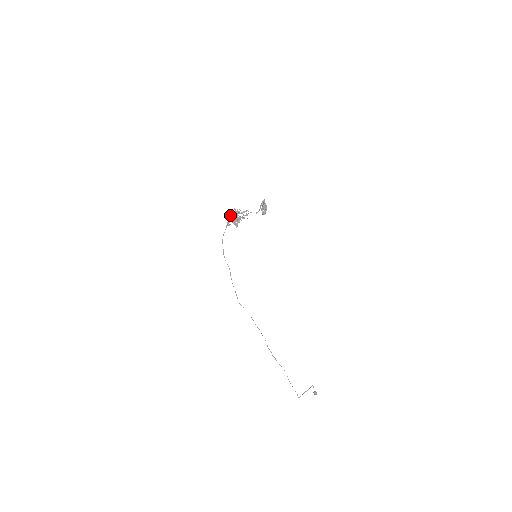
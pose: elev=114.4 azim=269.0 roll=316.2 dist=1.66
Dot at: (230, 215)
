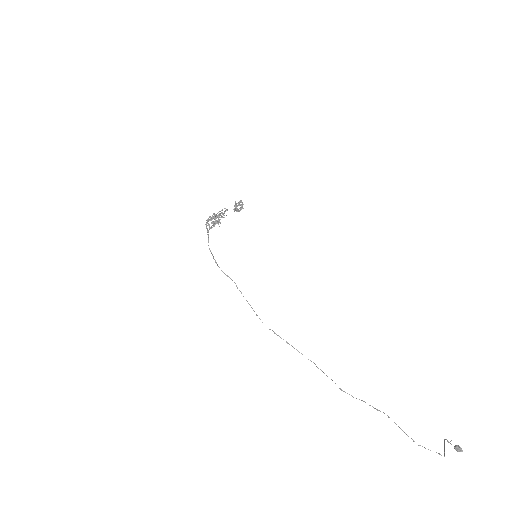
Dot at: occluded
